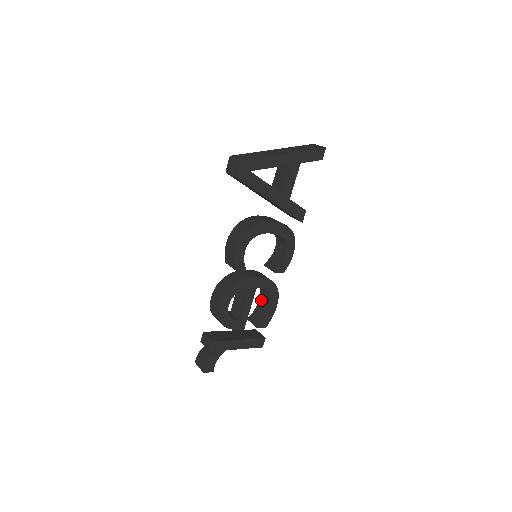
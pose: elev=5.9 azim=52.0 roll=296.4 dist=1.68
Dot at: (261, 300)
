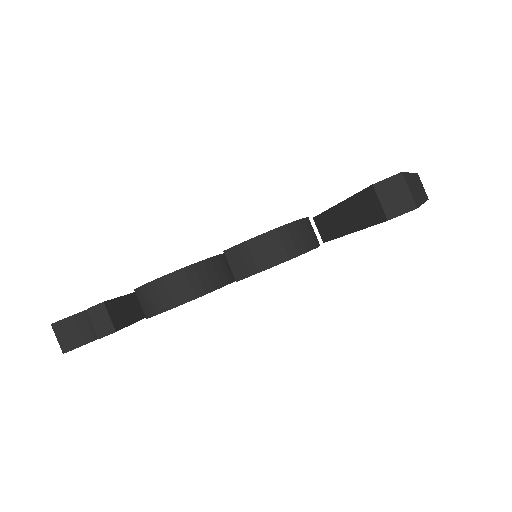
Dot at: occluded
